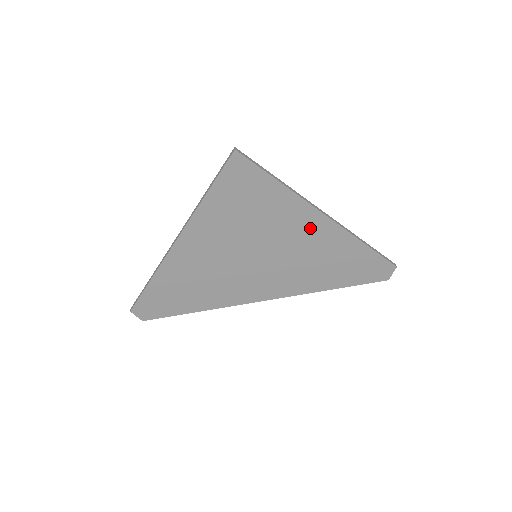
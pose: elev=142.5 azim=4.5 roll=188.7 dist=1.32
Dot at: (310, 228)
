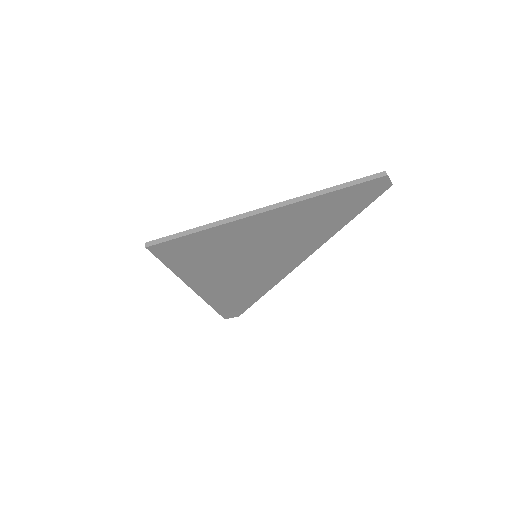
Dot at: (268, 223)
